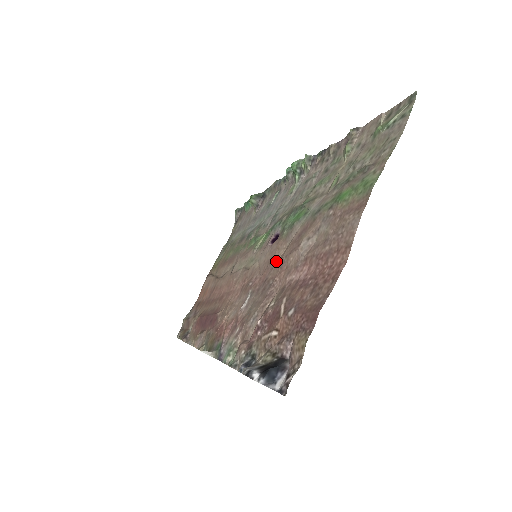
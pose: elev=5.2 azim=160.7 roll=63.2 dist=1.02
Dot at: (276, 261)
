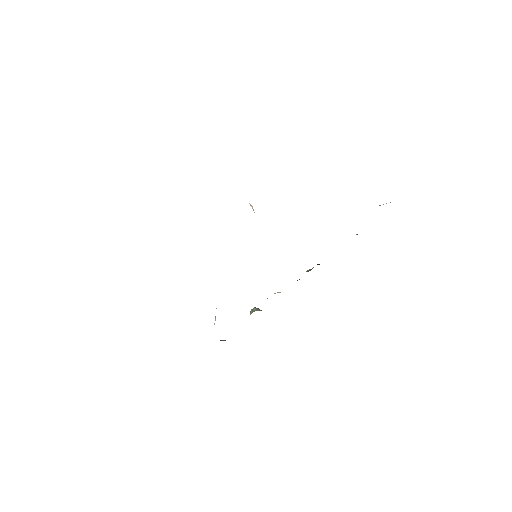
Dot at: occluded
